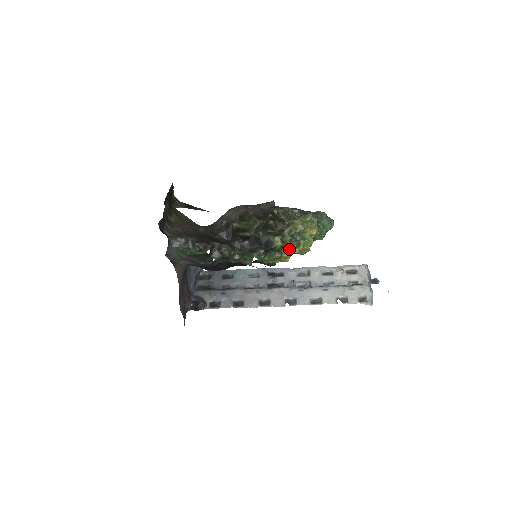
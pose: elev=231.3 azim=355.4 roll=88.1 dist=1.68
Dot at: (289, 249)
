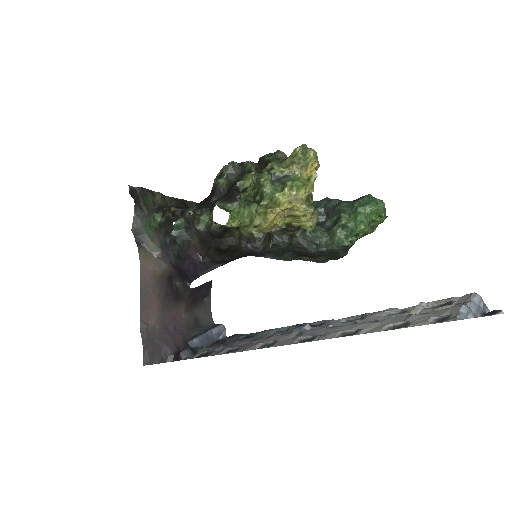
Dot at: (272, 199)
